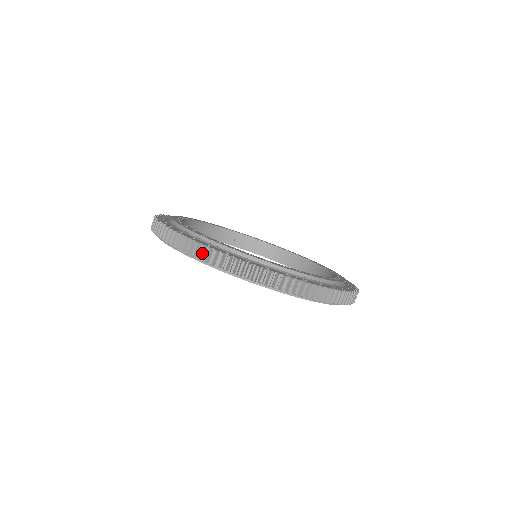
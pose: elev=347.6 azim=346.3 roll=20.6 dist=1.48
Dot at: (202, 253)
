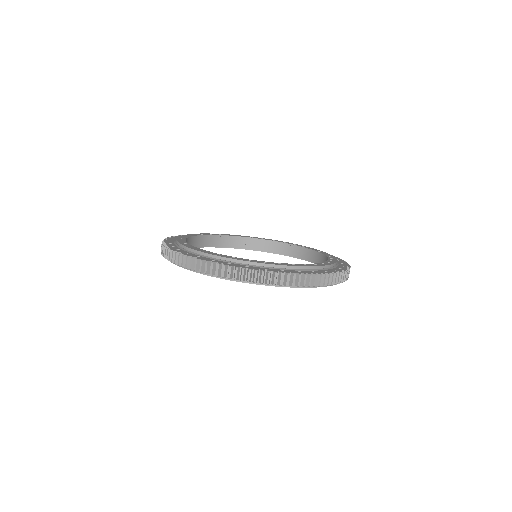
Dot at: (193, 264)
